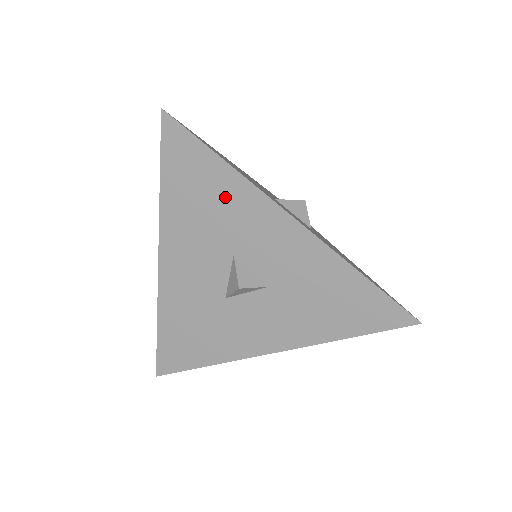
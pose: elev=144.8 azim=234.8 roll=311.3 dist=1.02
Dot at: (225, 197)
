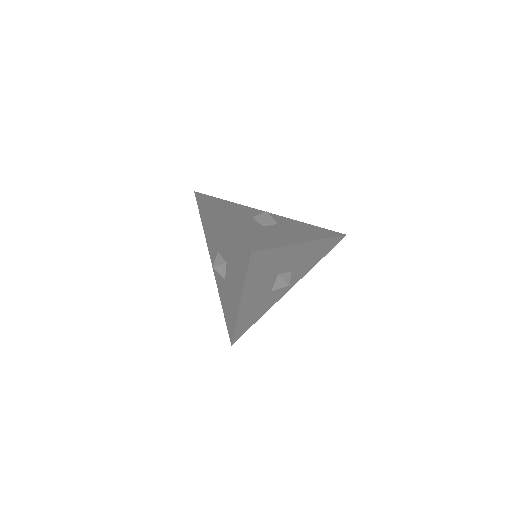
Dot at: (278, 259)
